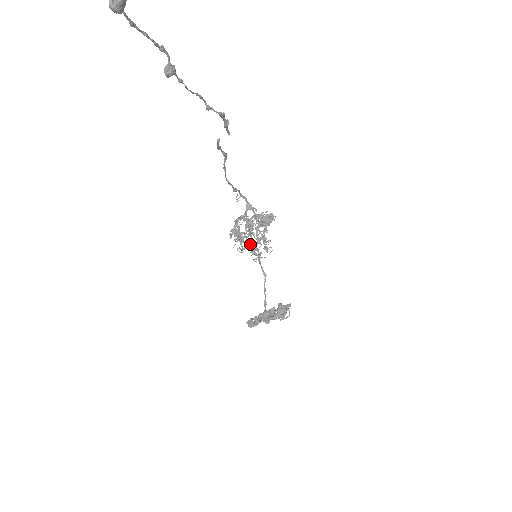
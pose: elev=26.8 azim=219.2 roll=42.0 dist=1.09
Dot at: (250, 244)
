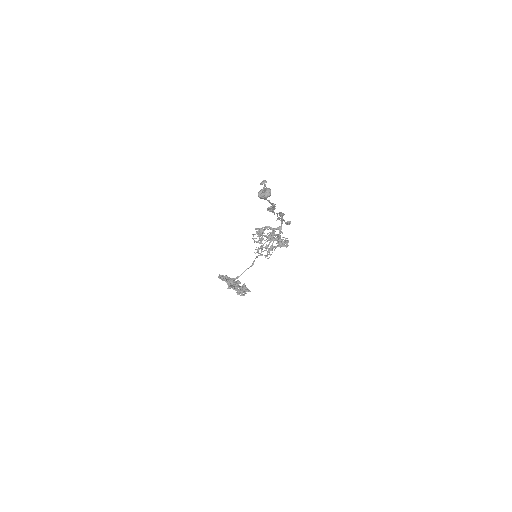
Dot at: (262, 243)
